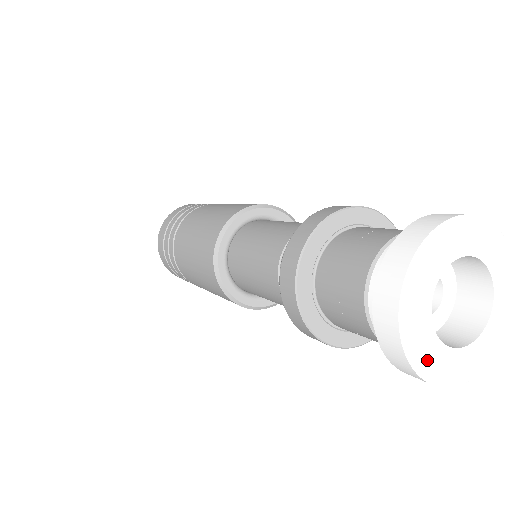
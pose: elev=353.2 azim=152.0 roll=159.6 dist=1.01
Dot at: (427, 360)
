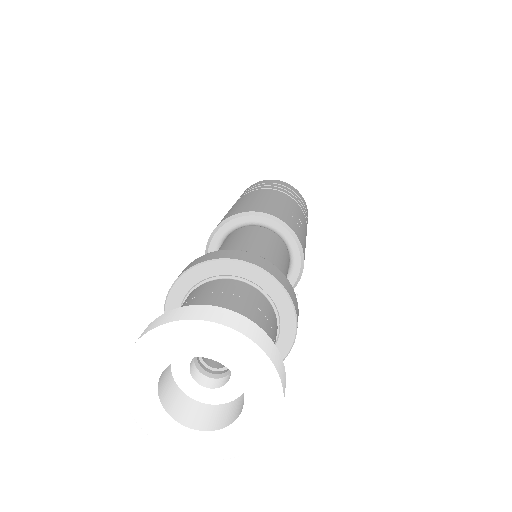
Dot at: (136, 390)
